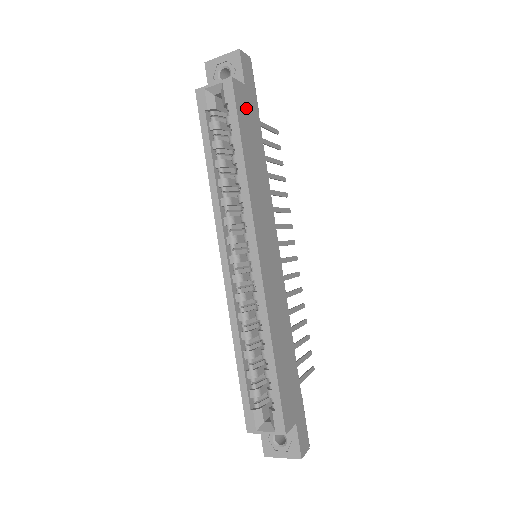
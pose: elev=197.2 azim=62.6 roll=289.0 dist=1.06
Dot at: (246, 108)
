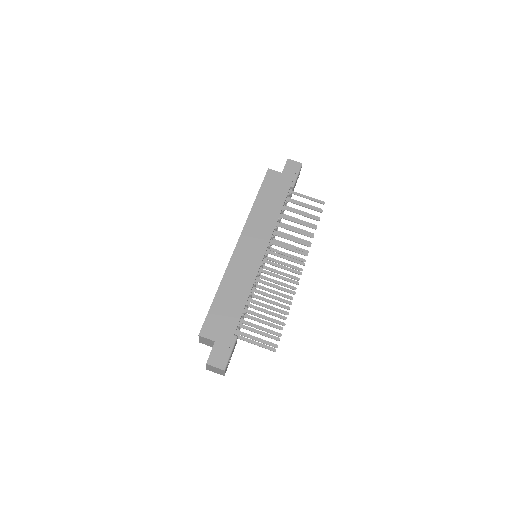
Dot at: (275, 182)
